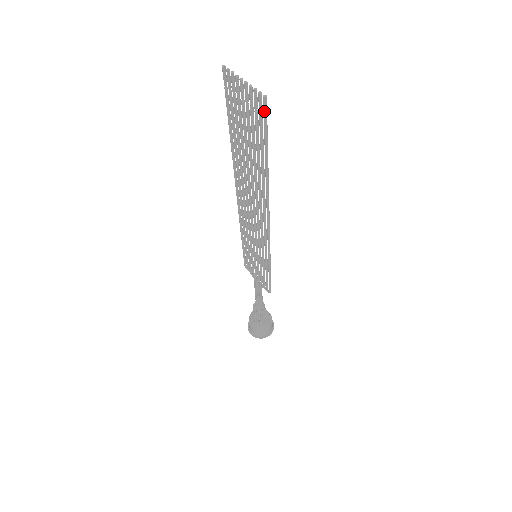
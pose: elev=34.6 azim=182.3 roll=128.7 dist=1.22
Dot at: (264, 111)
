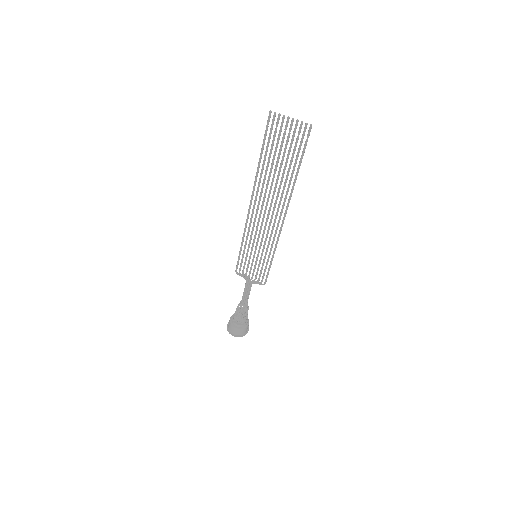
Dot at: (309, 135)
